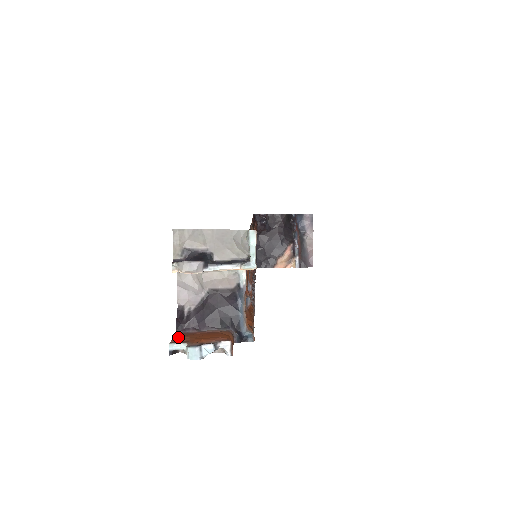
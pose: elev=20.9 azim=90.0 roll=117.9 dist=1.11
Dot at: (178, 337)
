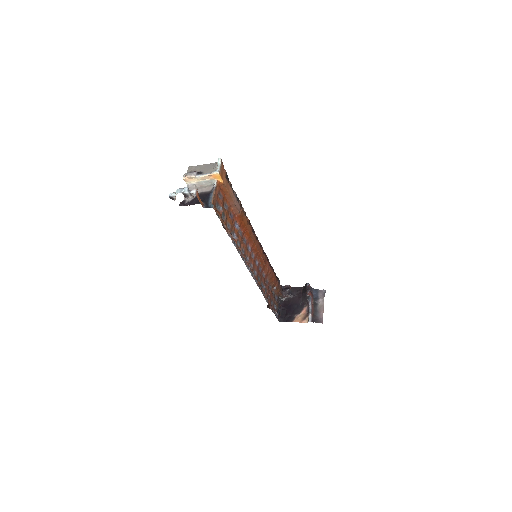
Dot at: occluded
